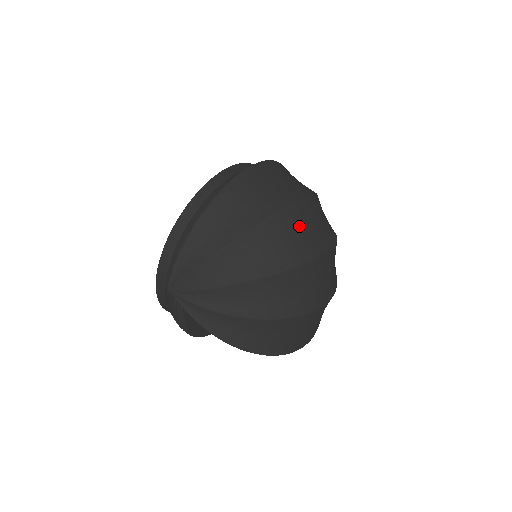
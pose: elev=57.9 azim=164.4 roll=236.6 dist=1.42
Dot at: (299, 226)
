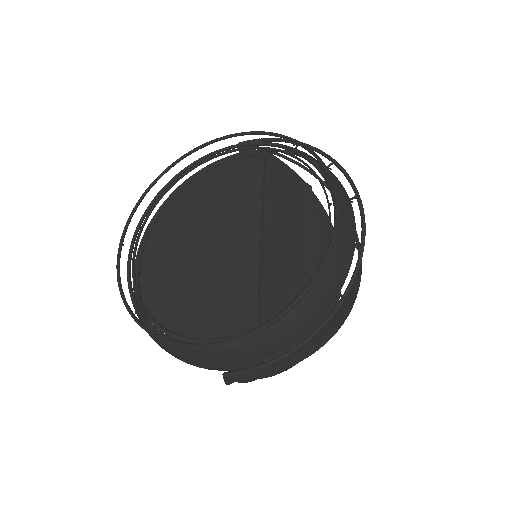
Dot at: occluded
